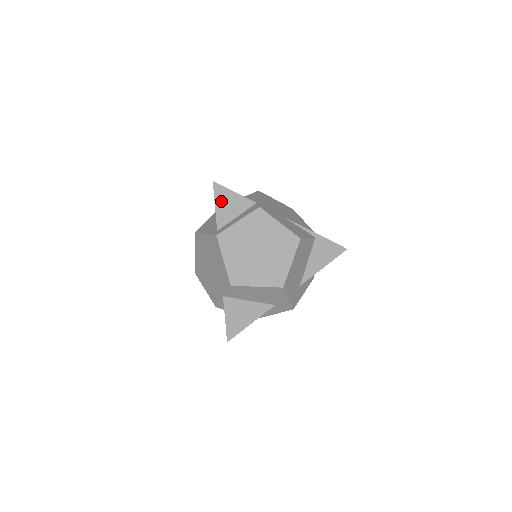
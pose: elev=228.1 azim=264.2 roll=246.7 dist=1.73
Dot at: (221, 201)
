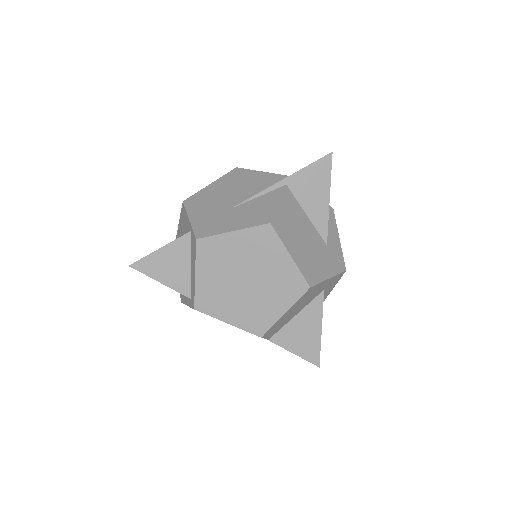
Dot at: (159, 272)
